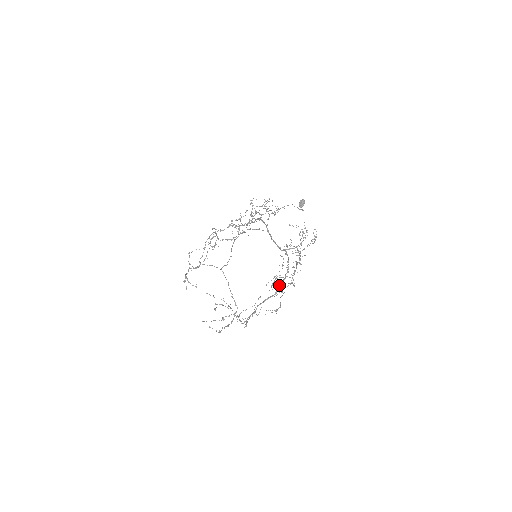
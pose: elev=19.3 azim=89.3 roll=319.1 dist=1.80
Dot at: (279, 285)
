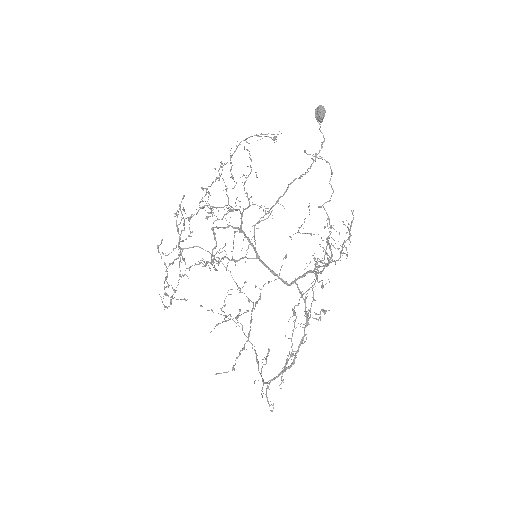
Dot at: (296, 351)
